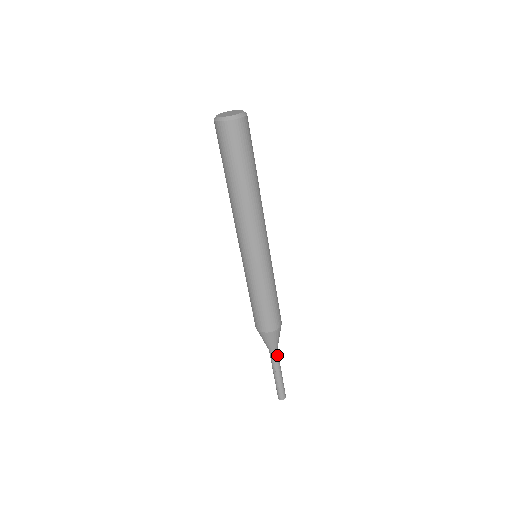
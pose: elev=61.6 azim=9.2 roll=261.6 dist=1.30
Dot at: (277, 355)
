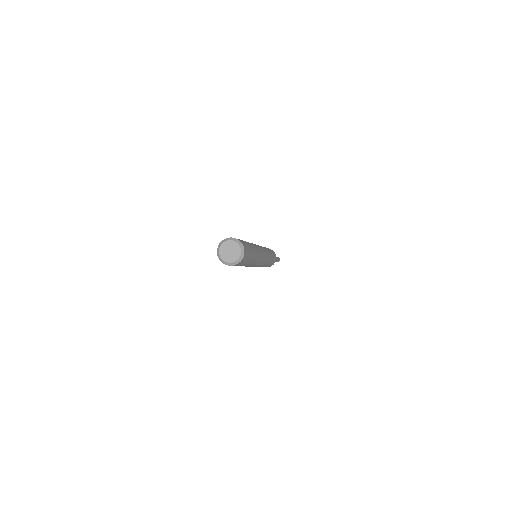
Dot at: occluded
